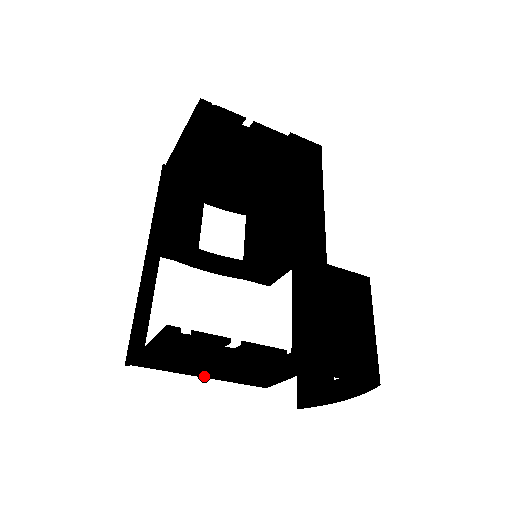
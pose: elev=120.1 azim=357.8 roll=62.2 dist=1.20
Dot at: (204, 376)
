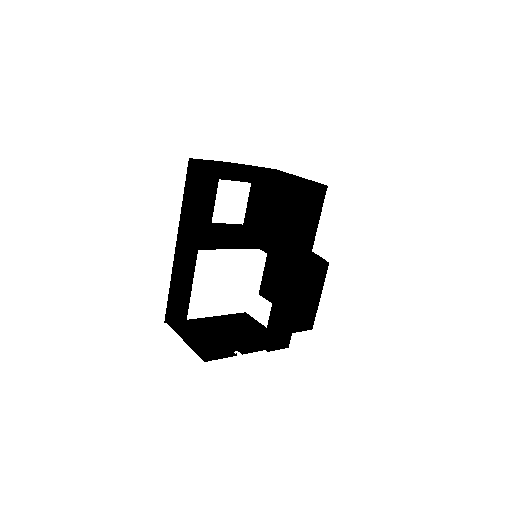
Dot at: (210, 320)
